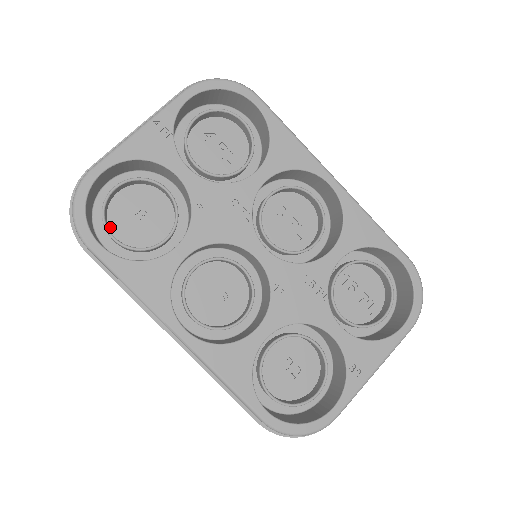
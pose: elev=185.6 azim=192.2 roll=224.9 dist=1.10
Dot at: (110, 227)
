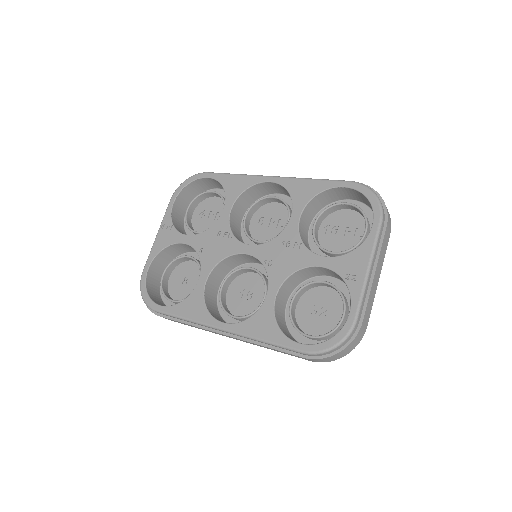
Dot at: (173, 298)
